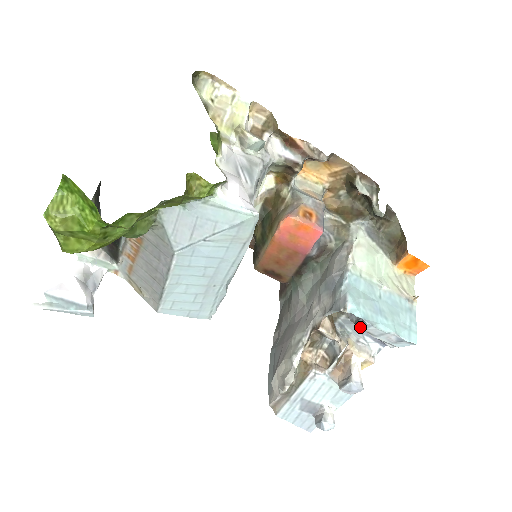
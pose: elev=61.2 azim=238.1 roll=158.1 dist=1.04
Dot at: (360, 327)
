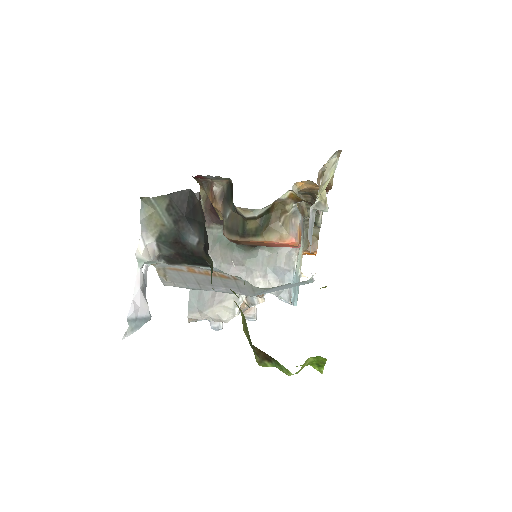
Dot at: (283, 301)
